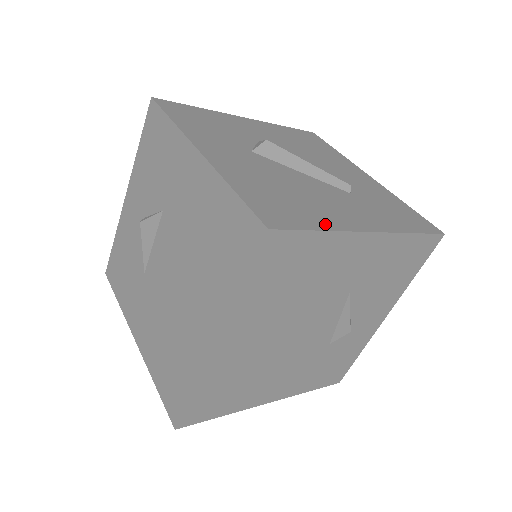
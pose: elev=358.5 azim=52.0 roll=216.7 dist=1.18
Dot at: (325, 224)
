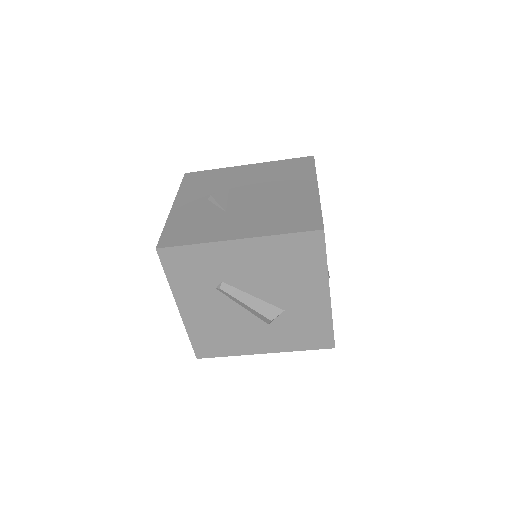
Dot at: occluded
